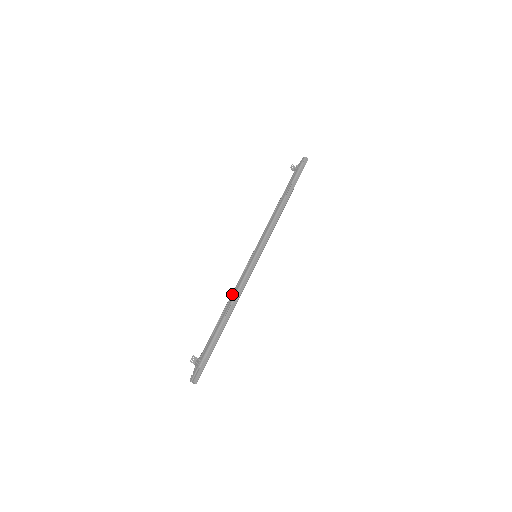
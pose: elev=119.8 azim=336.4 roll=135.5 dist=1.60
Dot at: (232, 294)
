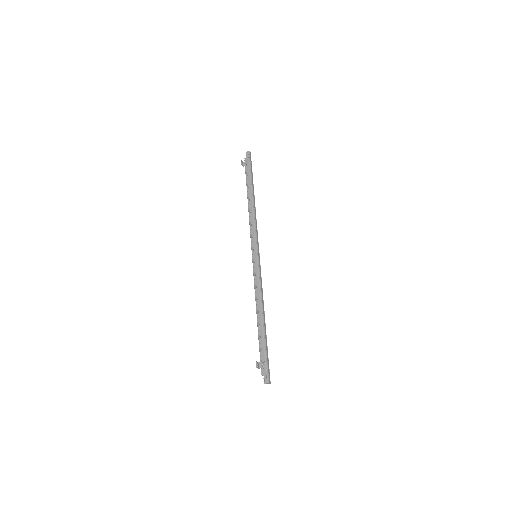
Dot at: (256, 297)
